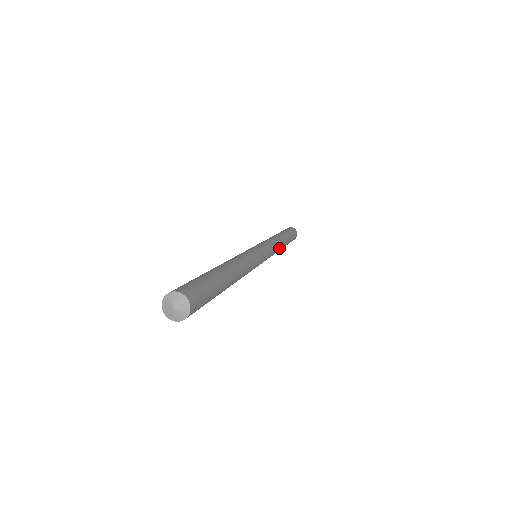
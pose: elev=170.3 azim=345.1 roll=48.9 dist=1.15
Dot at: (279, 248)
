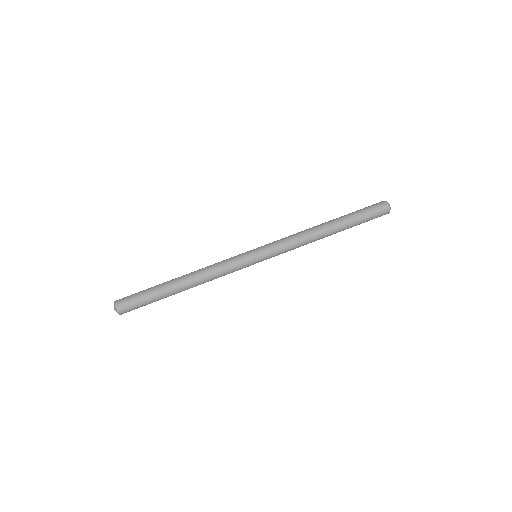
Dot at: (308, 240)
